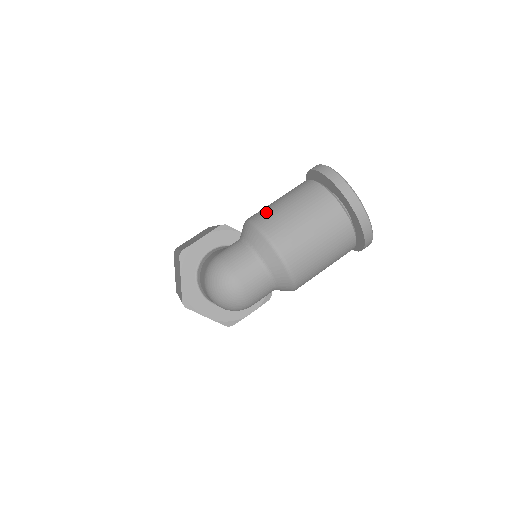
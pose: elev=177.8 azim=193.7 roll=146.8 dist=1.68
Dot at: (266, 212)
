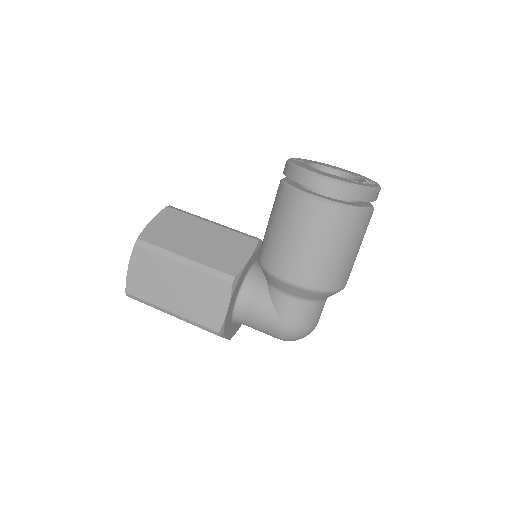
Dot at: (315, 272)
